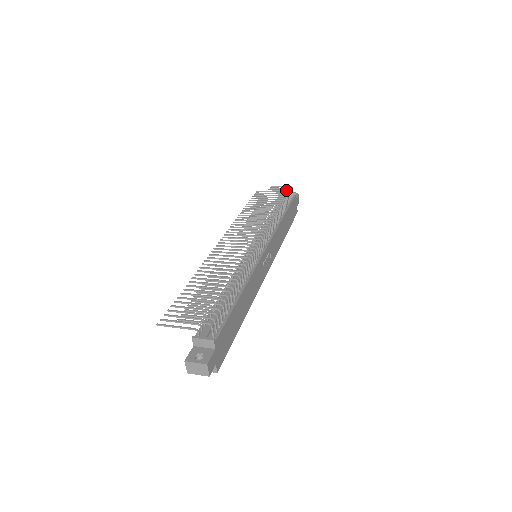
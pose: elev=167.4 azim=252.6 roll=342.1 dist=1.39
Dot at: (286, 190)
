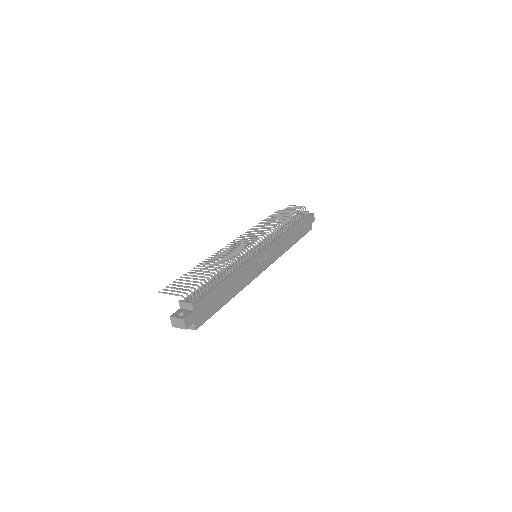
Dot at: occluded
